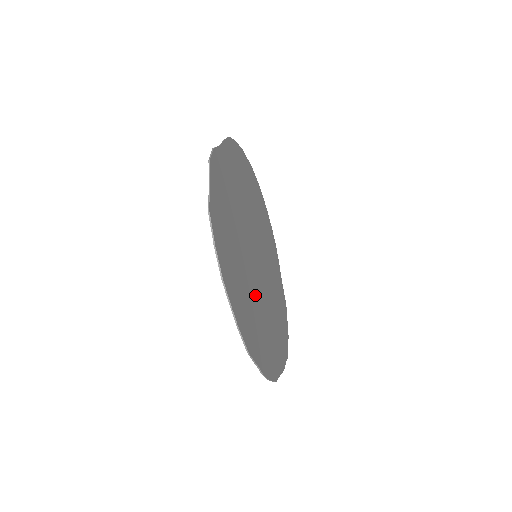
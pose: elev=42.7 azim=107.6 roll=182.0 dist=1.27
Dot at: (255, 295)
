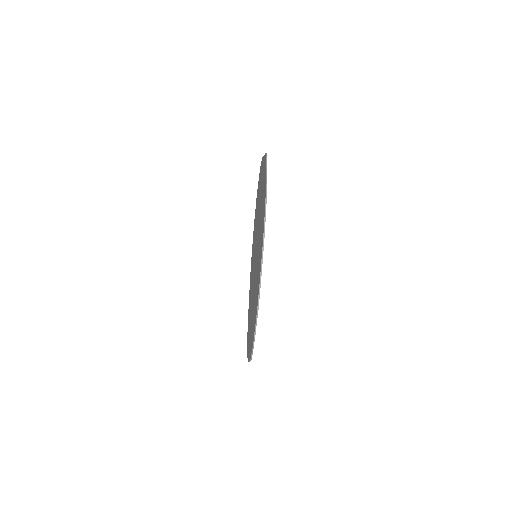
Dot at: occluded
